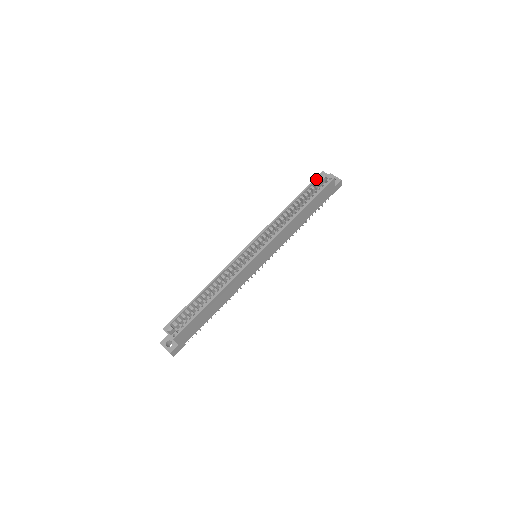
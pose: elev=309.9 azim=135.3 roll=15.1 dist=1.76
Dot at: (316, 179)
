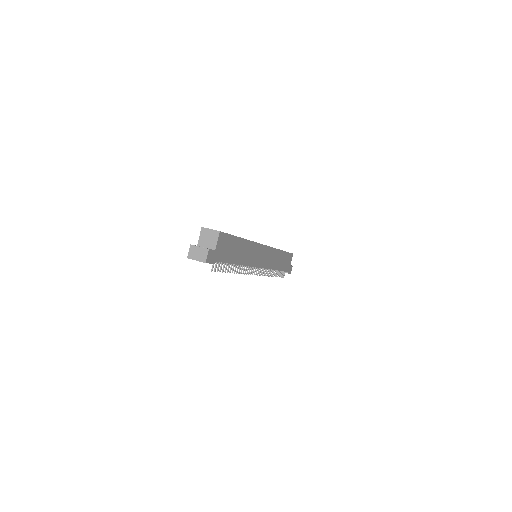
Dot at: occluded
